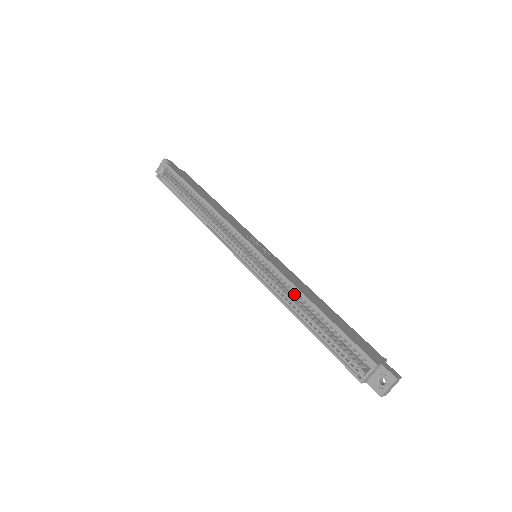
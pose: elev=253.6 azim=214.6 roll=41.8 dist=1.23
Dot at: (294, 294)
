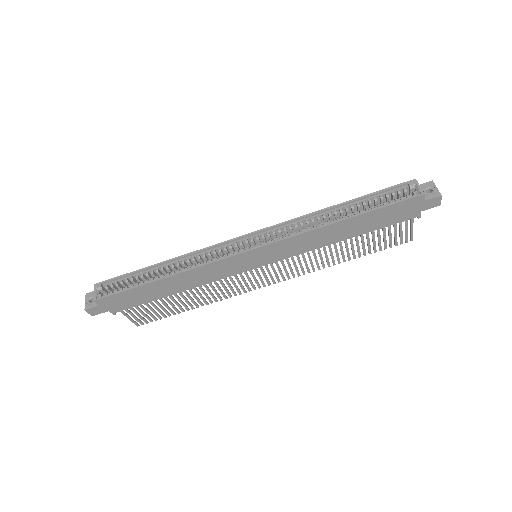
Dot at: (319, 218)
